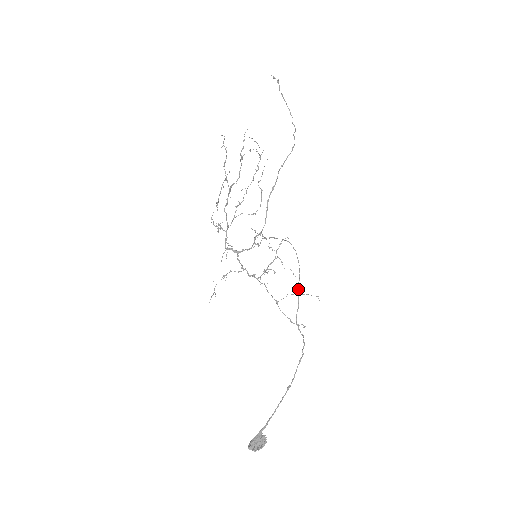
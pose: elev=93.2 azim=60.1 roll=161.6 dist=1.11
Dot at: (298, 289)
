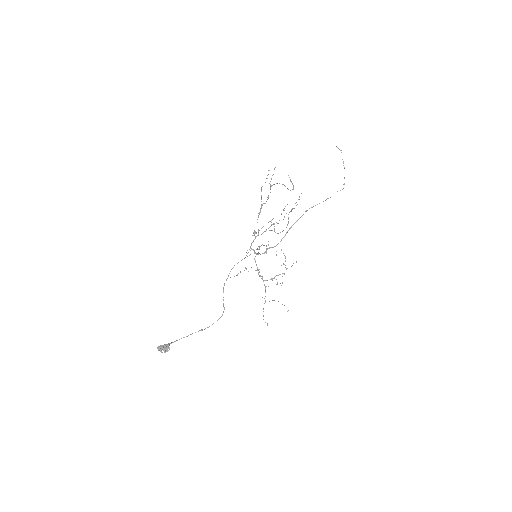
Dot at: (233, 267)
